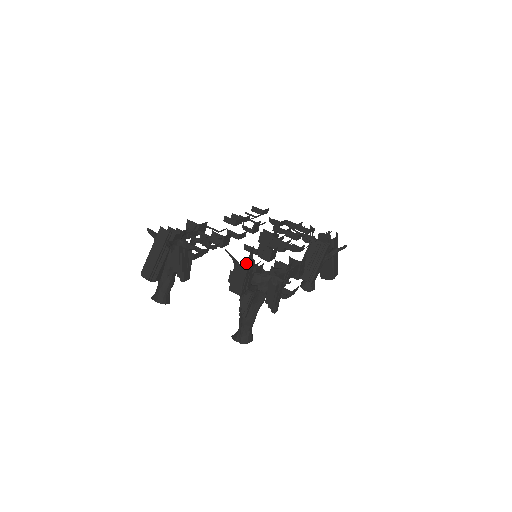
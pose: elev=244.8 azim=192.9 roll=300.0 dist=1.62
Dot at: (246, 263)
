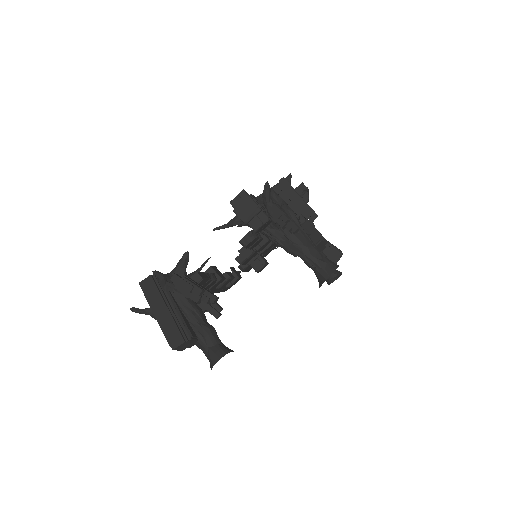
Dot at: occluded
